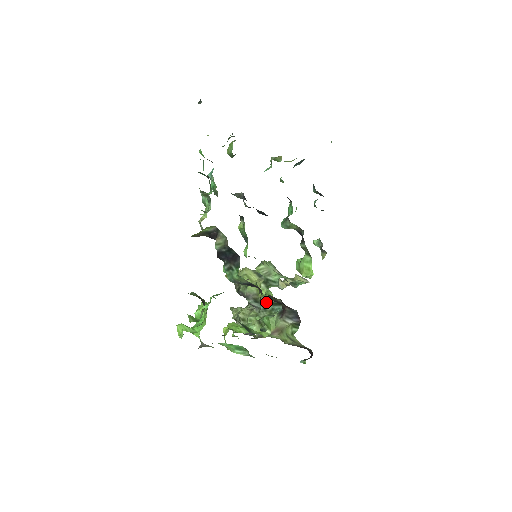
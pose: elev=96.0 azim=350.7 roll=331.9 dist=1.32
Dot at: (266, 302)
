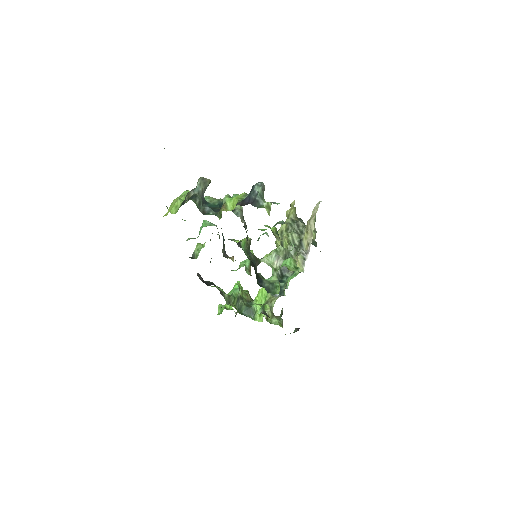
Dot at: occluded
